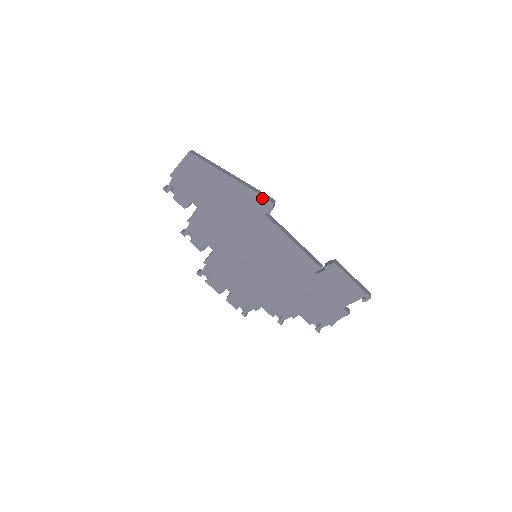
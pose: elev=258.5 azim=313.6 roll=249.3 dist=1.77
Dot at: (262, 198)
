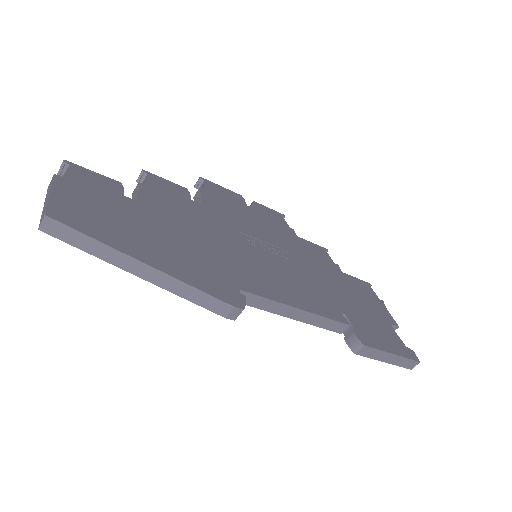
Dot at: (212, 309)
